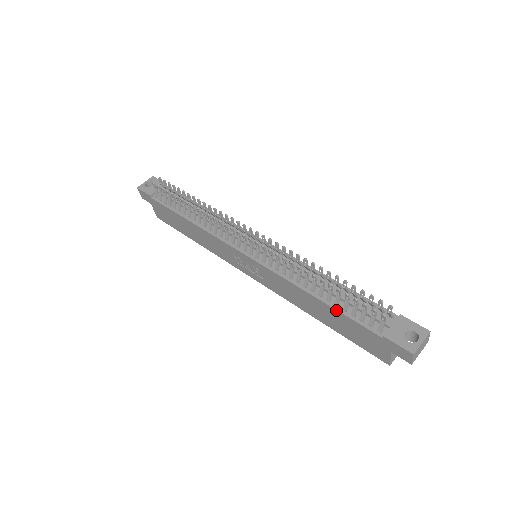
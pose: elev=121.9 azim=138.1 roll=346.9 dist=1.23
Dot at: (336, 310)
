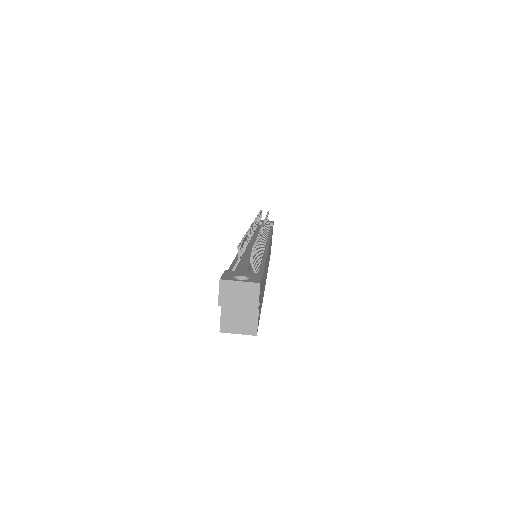
Dot at: (232, 262)
